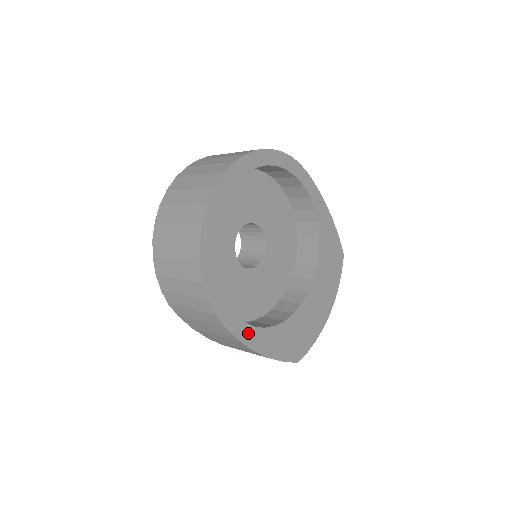
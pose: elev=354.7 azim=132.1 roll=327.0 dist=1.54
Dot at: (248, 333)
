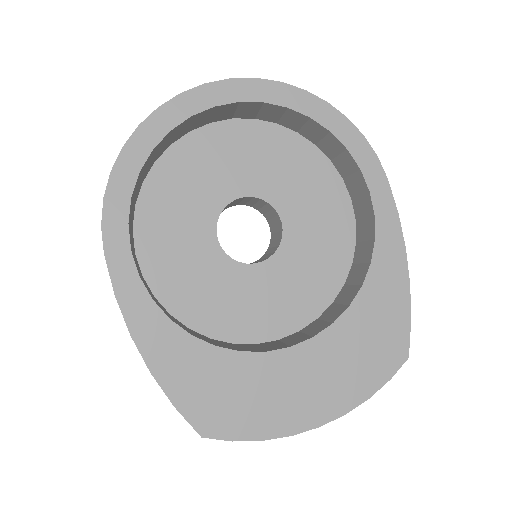
Dot at: (137, 299)
